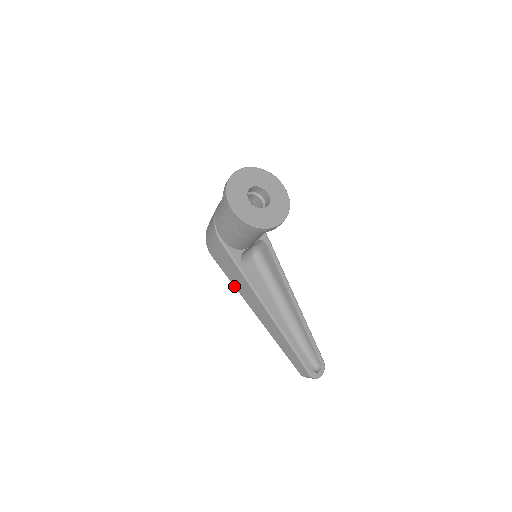
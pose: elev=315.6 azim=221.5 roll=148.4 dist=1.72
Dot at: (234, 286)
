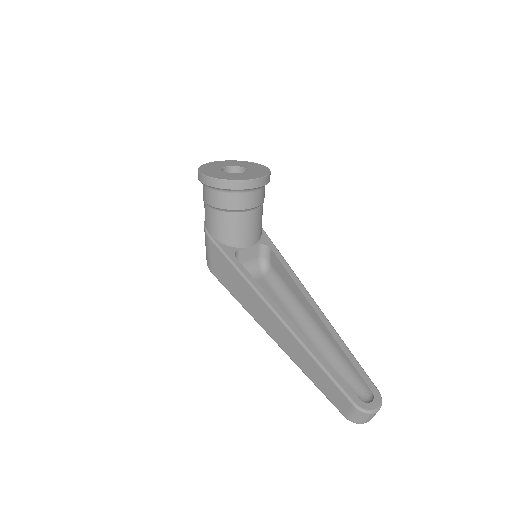
Dot at: occluded
